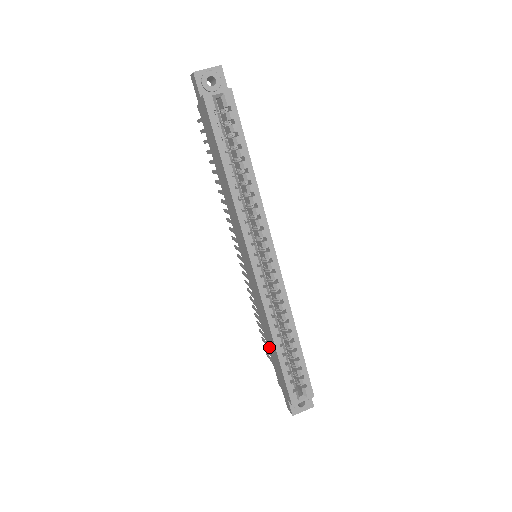
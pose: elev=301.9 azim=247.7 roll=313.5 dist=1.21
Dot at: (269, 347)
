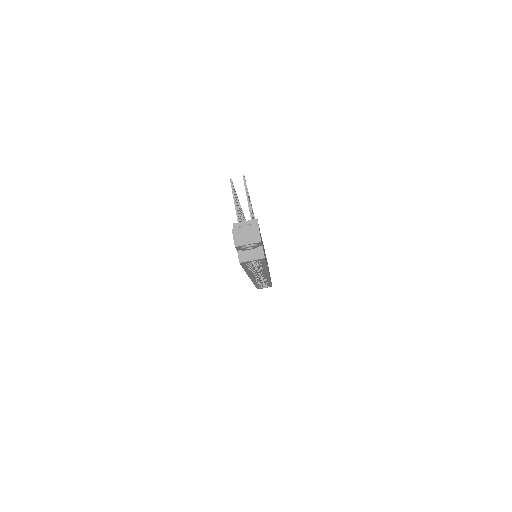
Dot at: occluded
